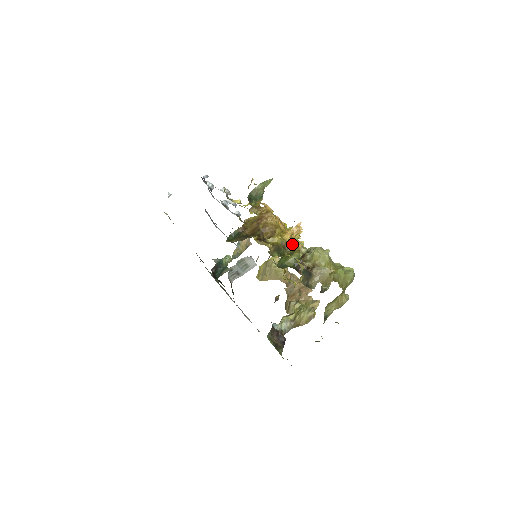
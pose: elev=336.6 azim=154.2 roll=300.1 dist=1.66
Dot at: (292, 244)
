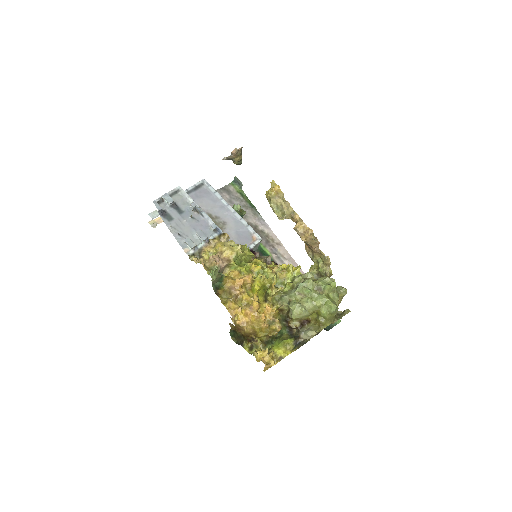
Dot at: (273, 330)
